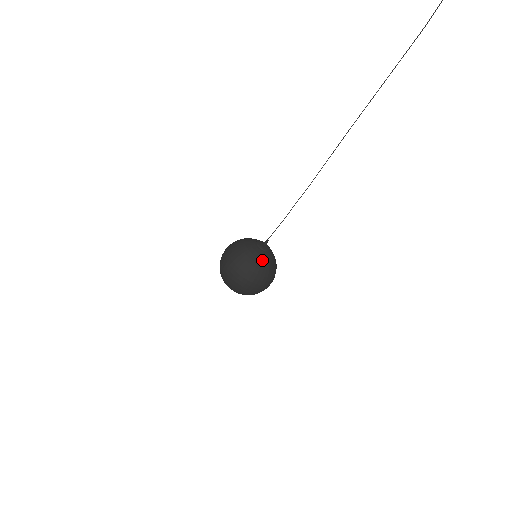
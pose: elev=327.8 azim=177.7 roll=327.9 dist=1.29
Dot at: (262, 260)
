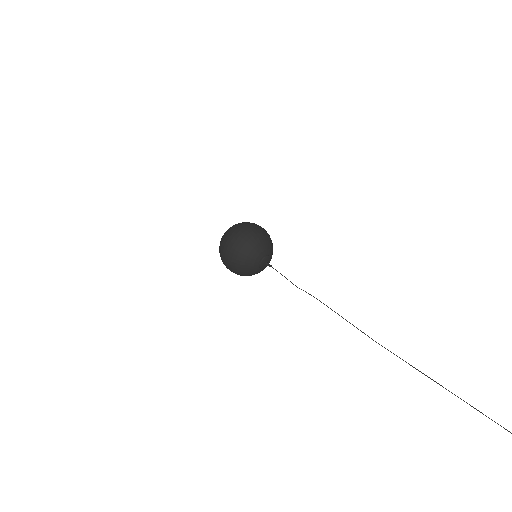
Dot at: (251, 272)
